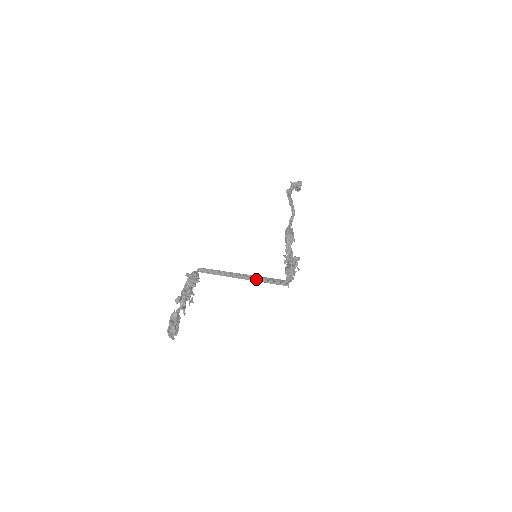
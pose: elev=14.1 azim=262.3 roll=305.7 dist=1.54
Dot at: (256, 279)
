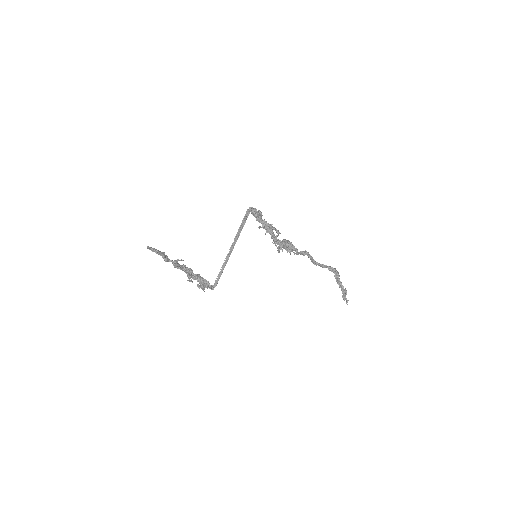
Dot at: (237, 236)
